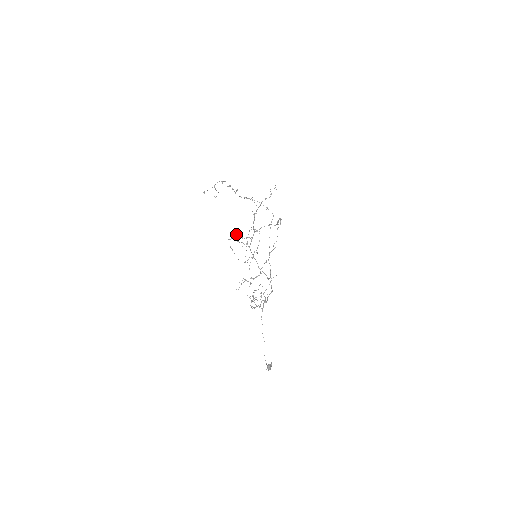
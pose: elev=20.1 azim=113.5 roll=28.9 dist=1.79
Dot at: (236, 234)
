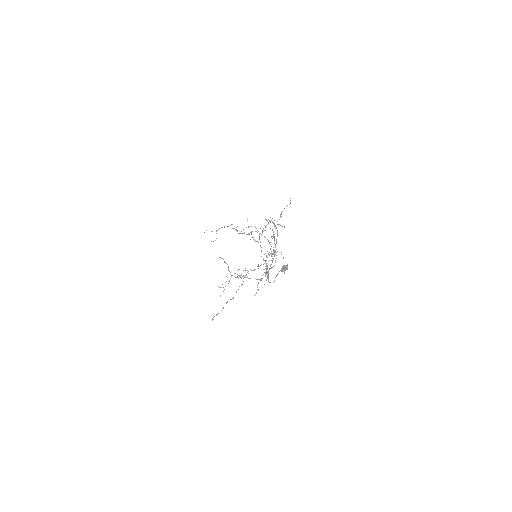
Dot at: (226, 263)
